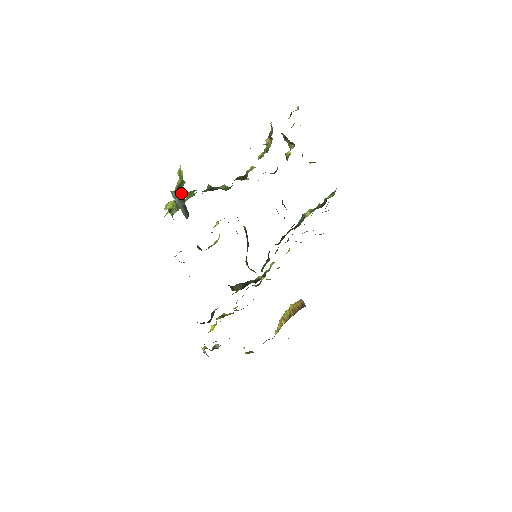
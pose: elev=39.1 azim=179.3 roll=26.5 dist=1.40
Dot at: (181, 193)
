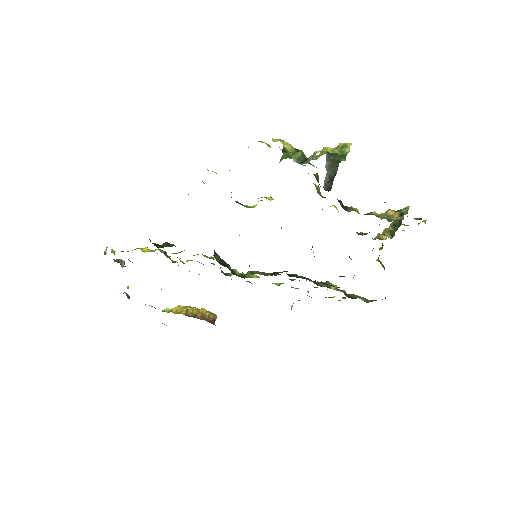
Dot at: (338, 164)
